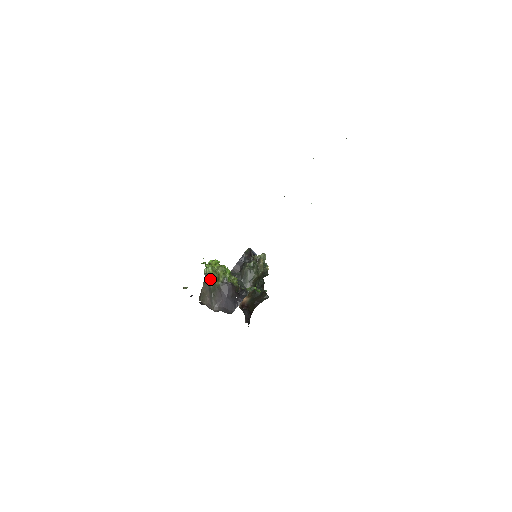
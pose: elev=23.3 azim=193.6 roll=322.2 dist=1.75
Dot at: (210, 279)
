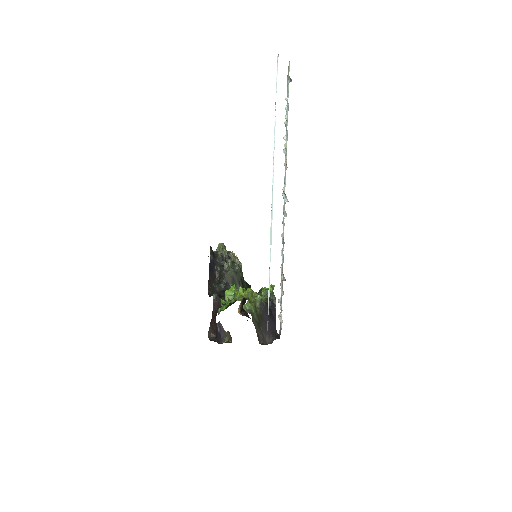
Dot at: (254, 314)
